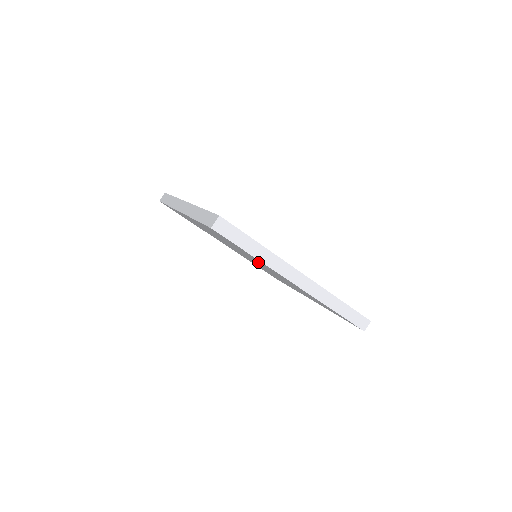
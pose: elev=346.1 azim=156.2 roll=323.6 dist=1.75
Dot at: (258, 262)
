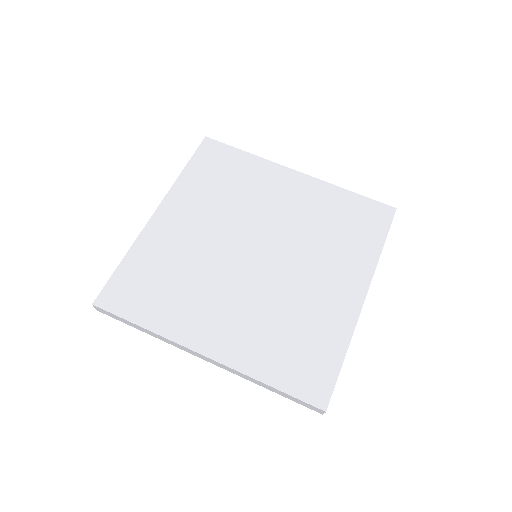
Dot at: occluded
